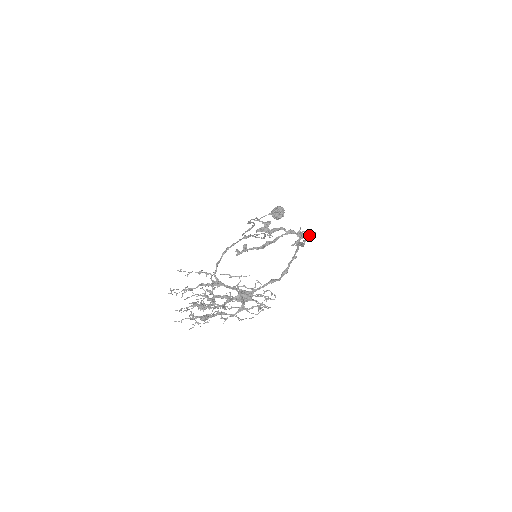
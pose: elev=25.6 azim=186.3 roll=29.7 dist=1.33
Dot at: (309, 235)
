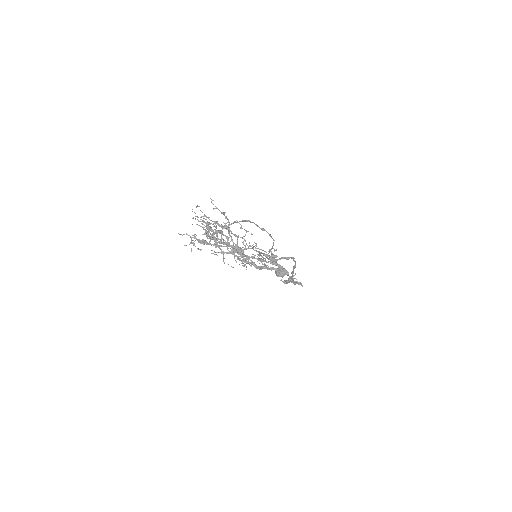
Dot at: (298, 282)
